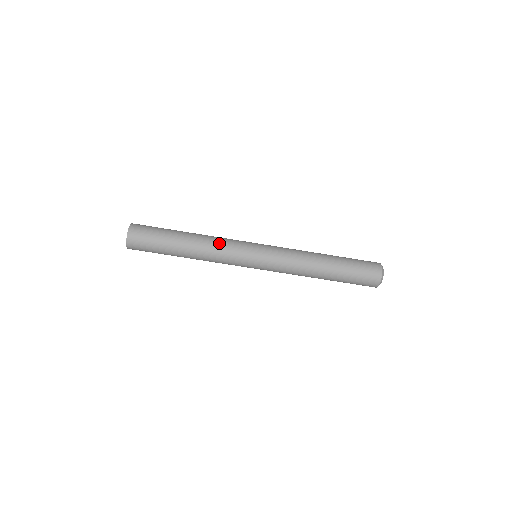
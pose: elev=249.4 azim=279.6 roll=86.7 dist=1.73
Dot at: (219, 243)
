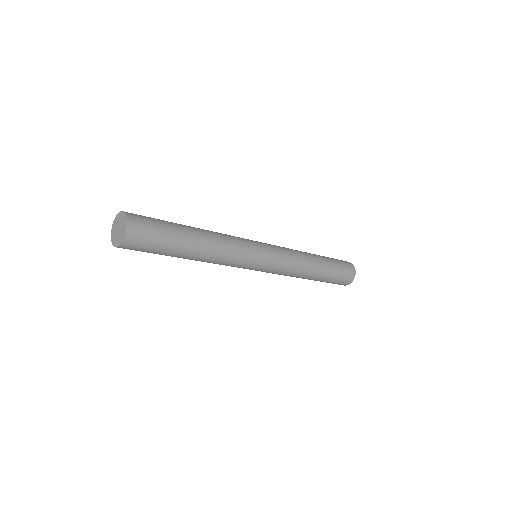
Dot at: (230, 242)
